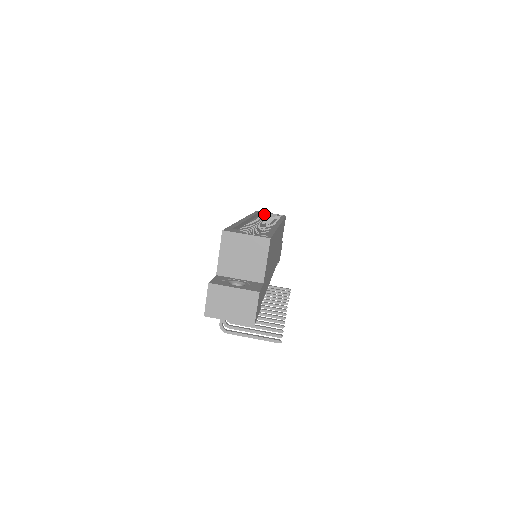
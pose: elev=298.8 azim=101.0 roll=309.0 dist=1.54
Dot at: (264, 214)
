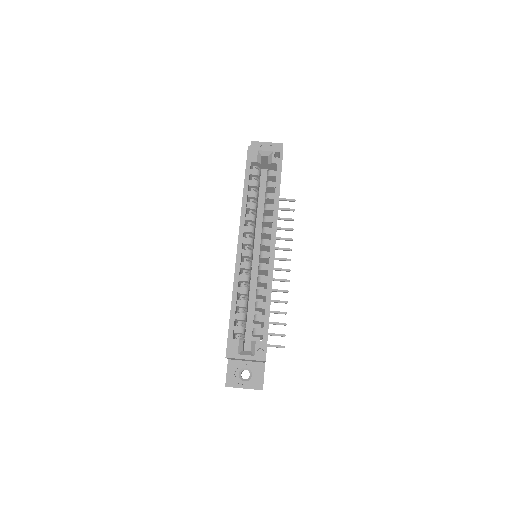
Dot at: (257, 162)
